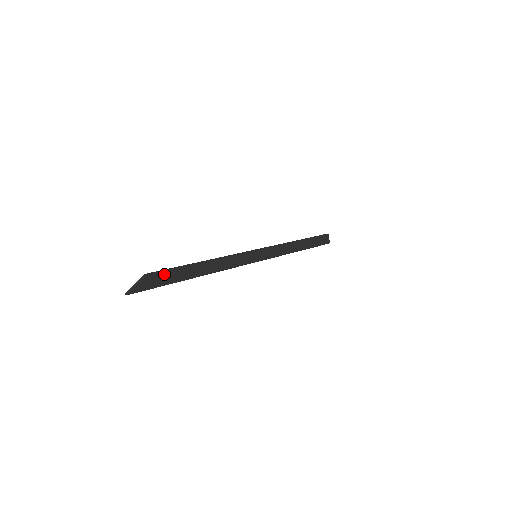
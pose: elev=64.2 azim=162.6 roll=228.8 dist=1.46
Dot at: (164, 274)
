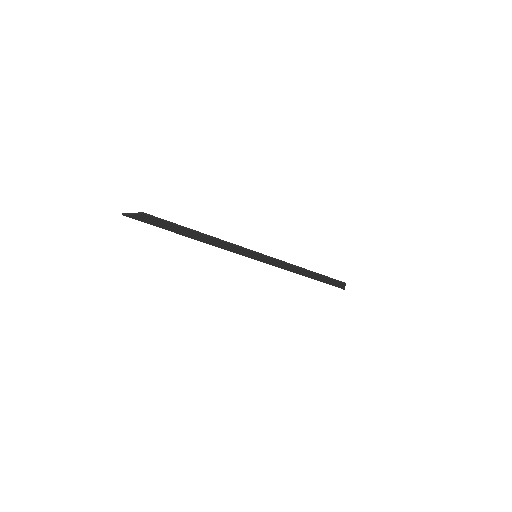
Dot at: (160, 221)
